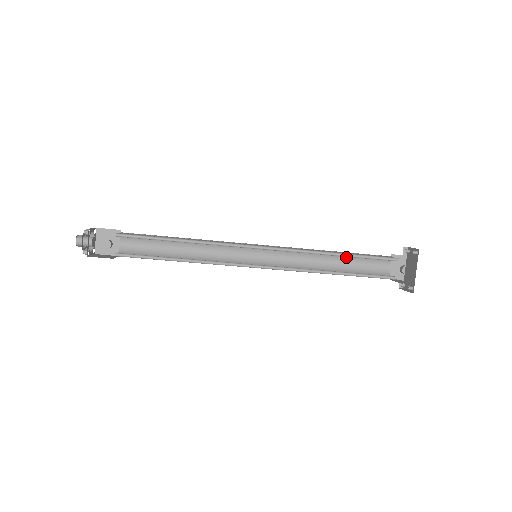
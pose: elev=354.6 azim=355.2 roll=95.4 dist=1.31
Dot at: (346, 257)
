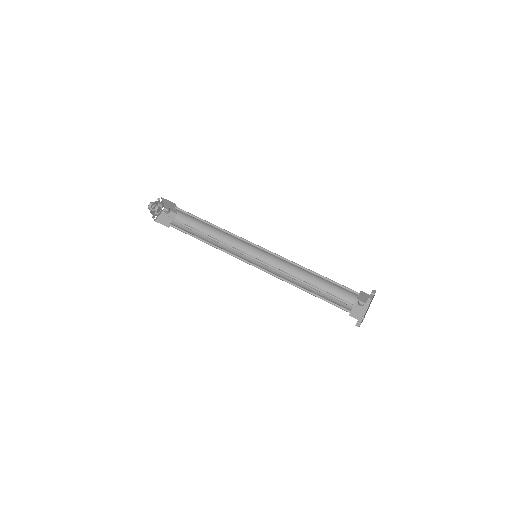
Dot at: (321, 286)
